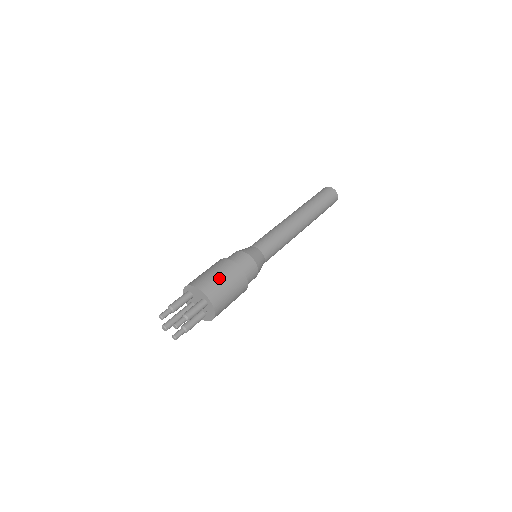
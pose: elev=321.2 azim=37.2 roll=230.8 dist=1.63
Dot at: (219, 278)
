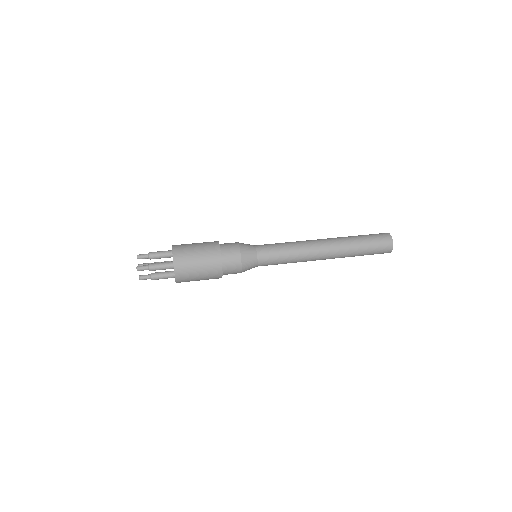
Dot at: (195, 253)
